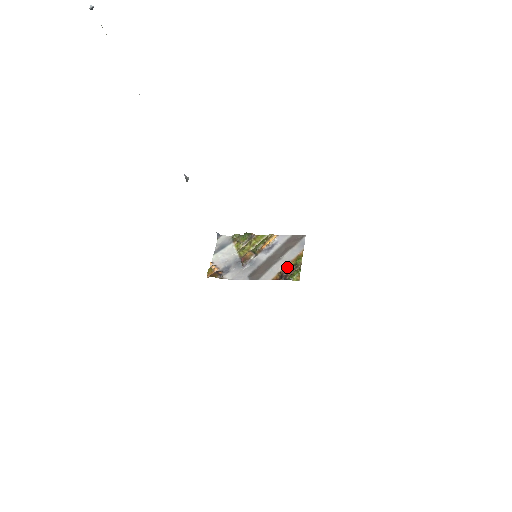
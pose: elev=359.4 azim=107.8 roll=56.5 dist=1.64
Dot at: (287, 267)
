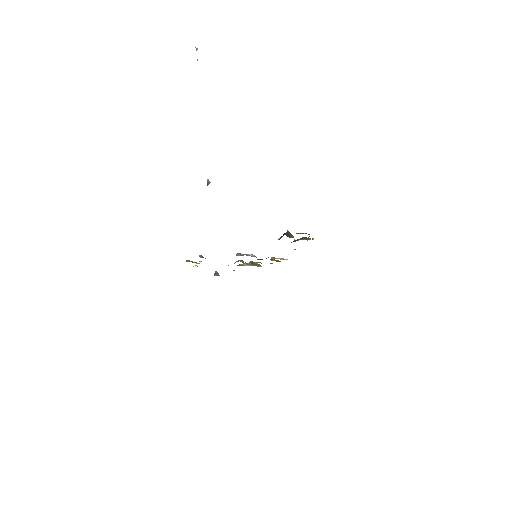
Dot at: (293, 241)
